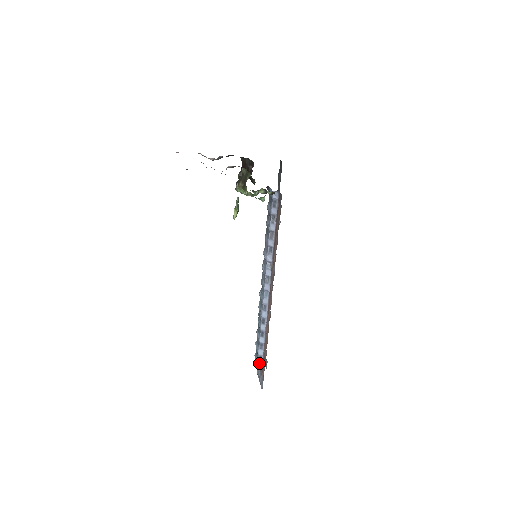
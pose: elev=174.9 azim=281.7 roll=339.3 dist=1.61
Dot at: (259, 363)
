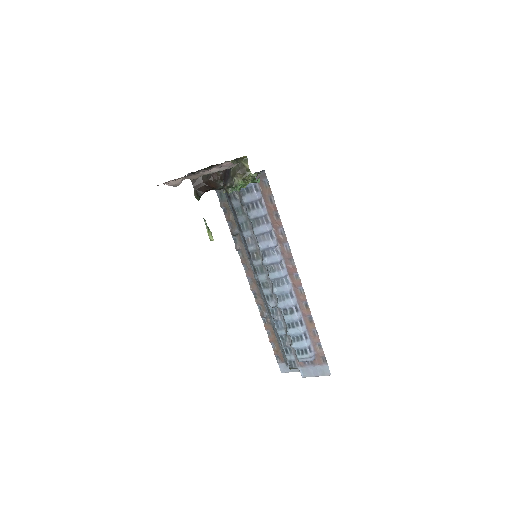
Dot at: (312, 355)
